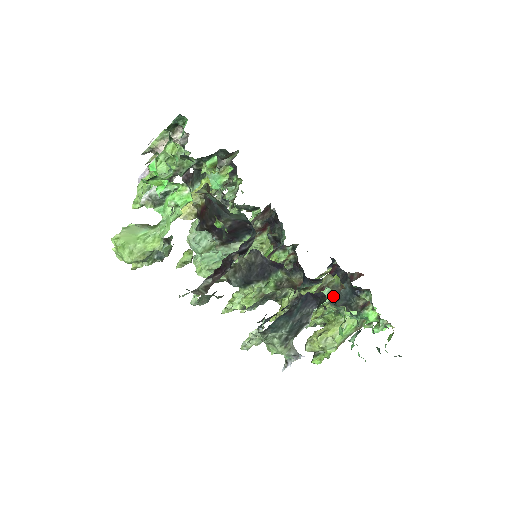
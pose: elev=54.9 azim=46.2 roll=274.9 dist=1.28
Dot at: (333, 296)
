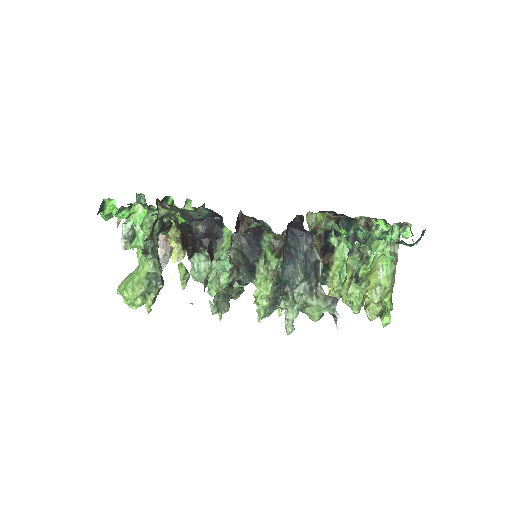
Dot at: occluded
